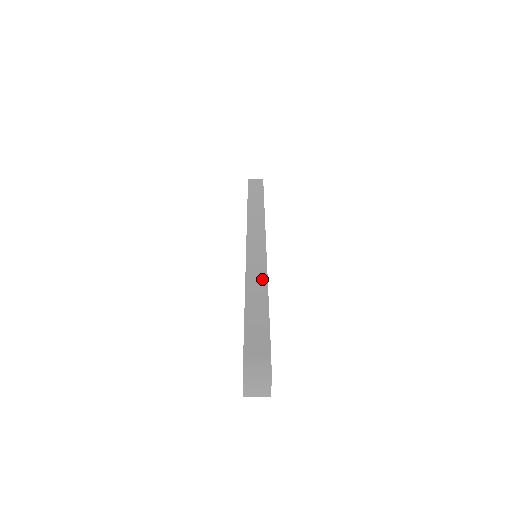
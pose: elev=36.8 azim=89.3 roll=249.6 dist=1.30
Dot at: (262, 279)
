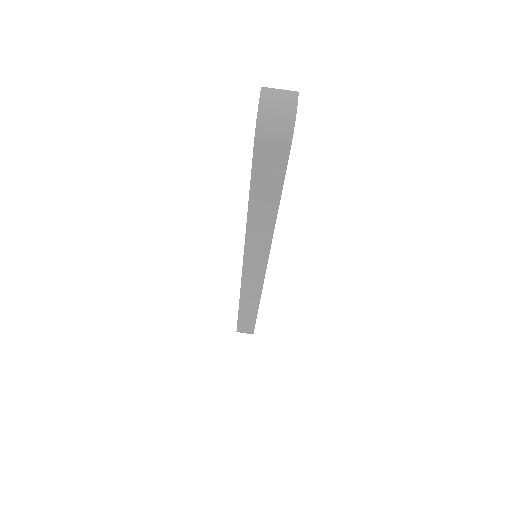
Dot at: occluded
